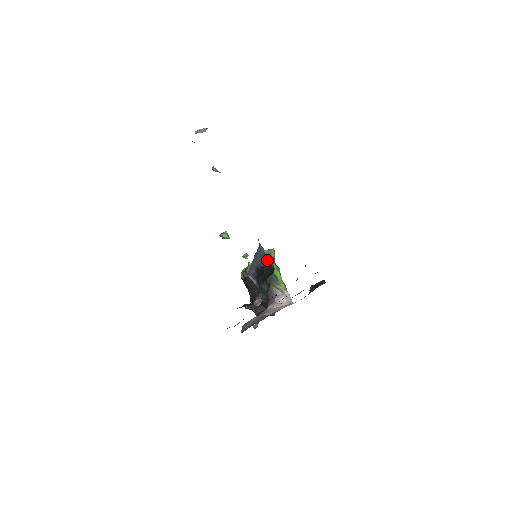
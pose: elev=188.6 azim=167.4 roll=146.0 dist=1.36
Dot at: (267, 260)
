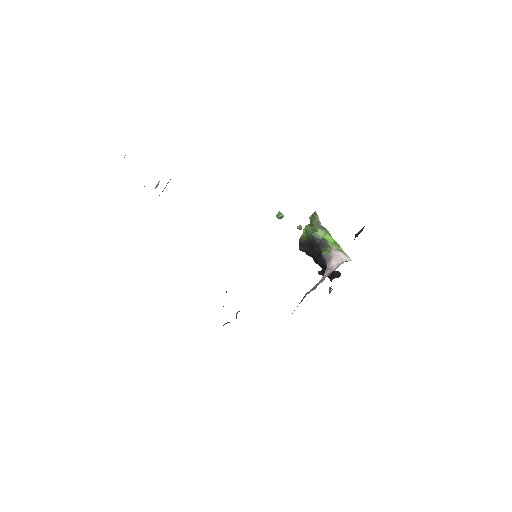
Dot at: occluded
